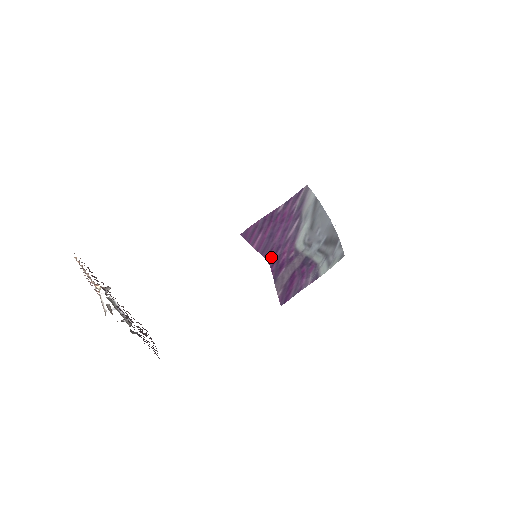
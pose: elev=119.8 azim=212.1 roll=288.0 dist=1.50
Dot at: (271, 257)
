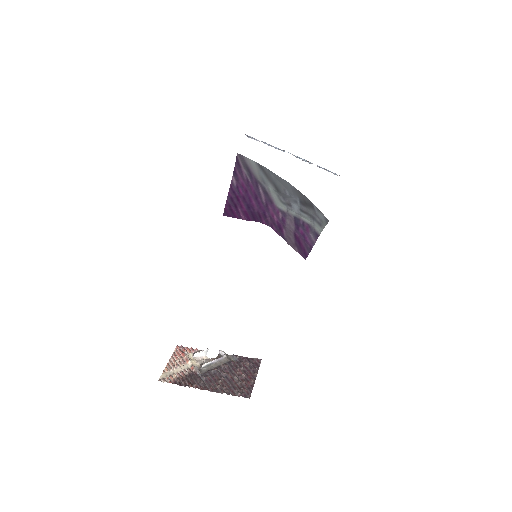
Dot at: (265, 221)
